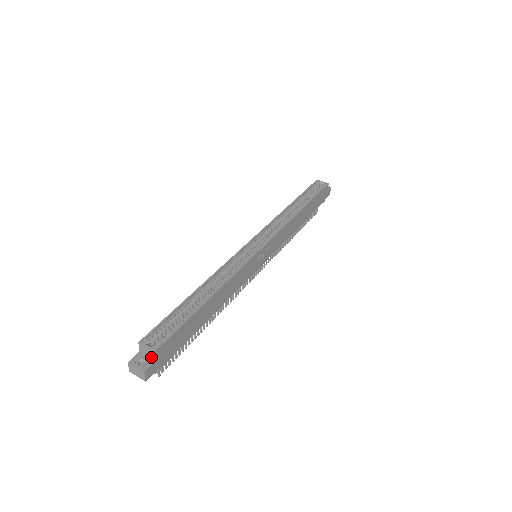
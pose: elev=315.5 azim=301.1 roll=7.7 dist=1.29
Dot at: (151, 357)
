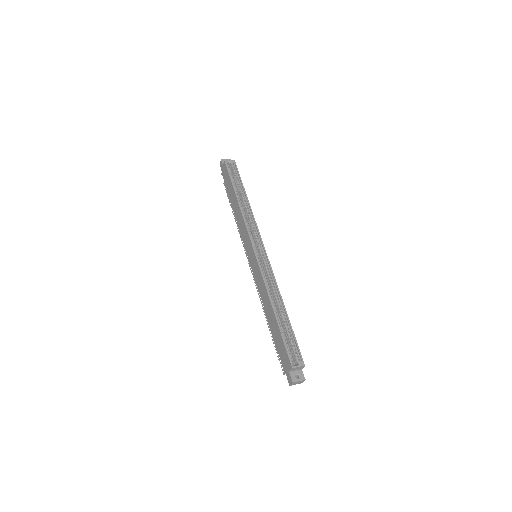
Dot at: (299, 369)
